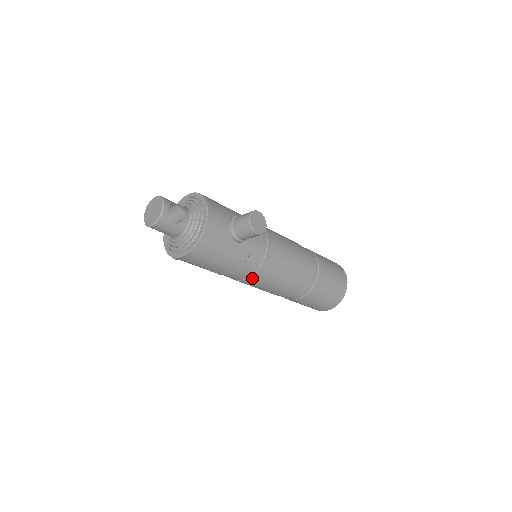
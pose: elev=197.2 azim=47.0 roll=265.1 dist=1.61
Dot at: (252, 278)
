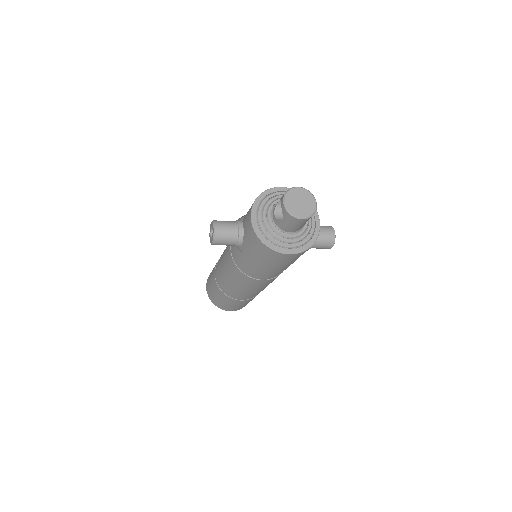
Dot at: (270, 280)
